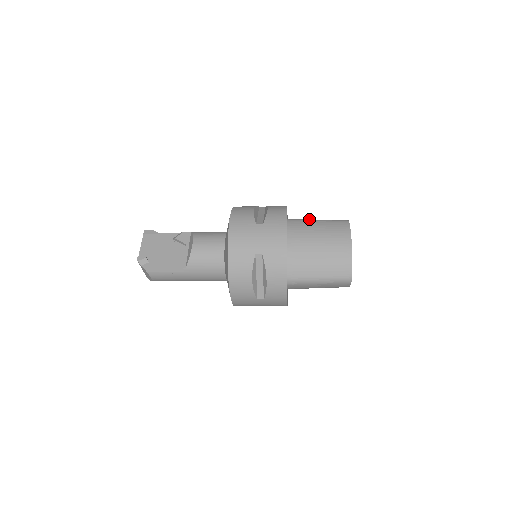
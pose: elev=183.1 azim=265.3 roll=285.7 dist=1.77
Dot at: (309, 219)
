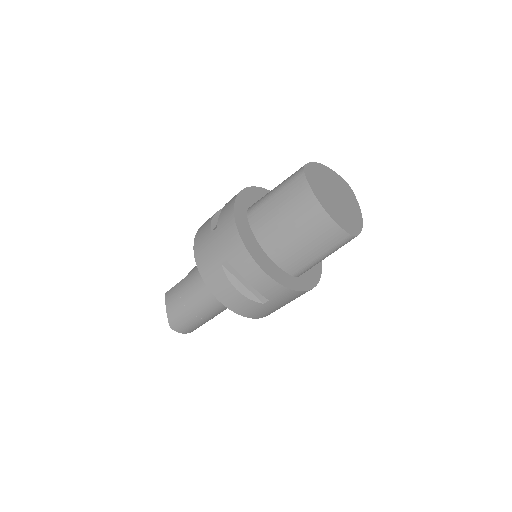
Dot at: occluded
